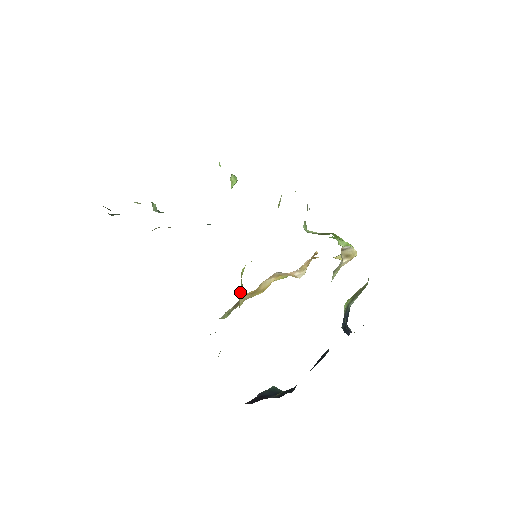
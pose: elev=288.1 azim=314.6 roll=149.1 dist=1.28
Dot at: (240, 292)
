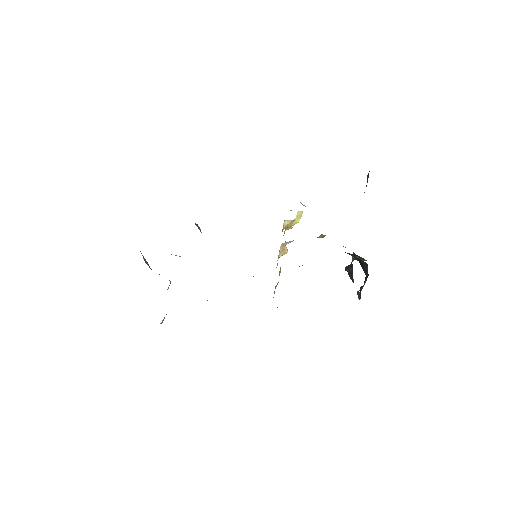
Dot at: occluded
